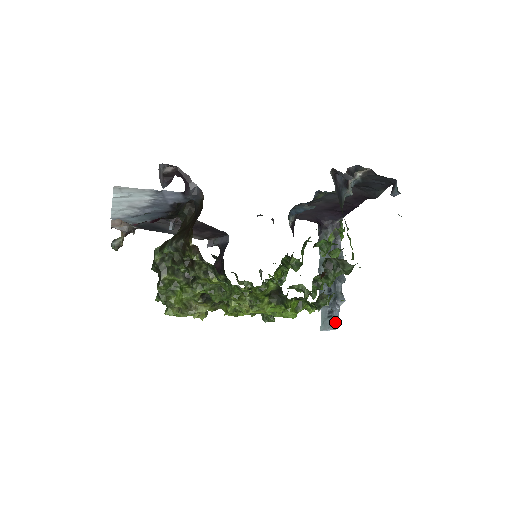
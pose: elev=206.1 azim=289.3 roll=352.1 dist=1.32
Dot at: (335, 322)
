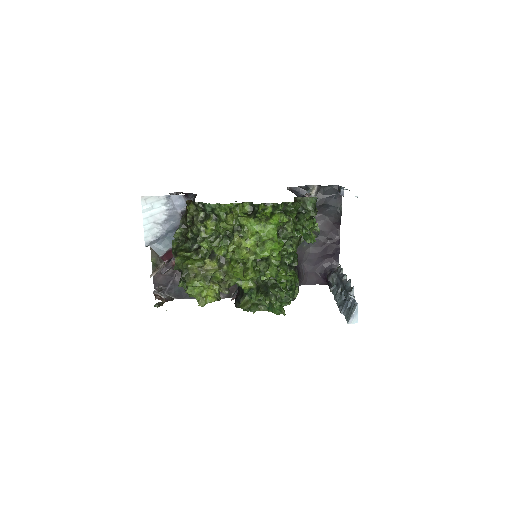
Dot at: (354, 305)
